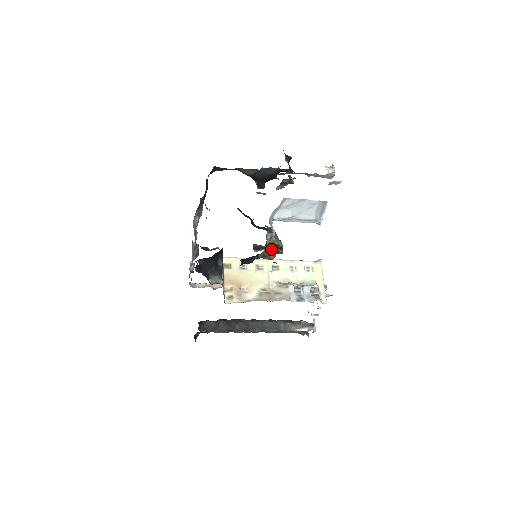
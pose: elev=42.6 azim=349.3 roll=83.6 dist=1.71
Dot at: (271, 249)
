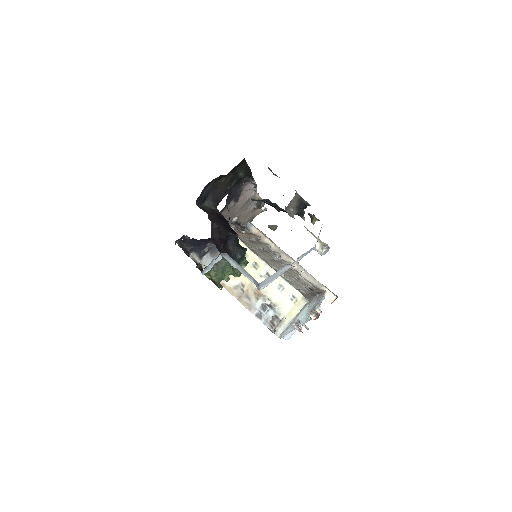
Dot at: (209, 277)
